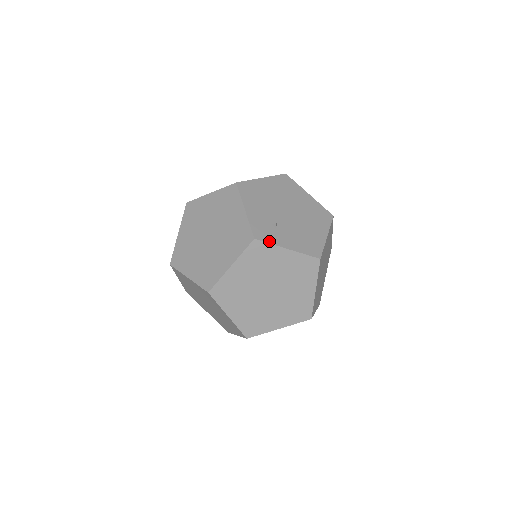
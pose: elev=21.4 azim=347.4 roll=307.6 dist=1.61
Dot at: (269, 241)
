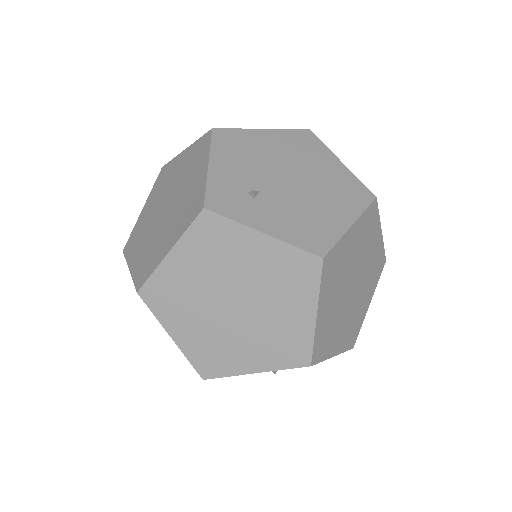
Dot at: (231, 215)
